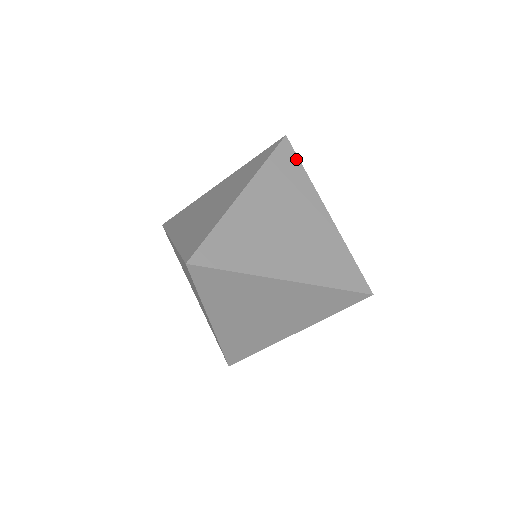
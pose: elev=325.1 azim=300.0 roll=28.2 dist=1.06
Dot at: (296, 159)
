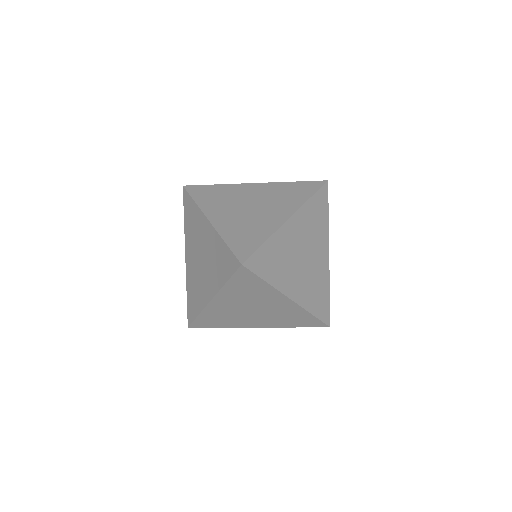
Dot at: (256, 277)
